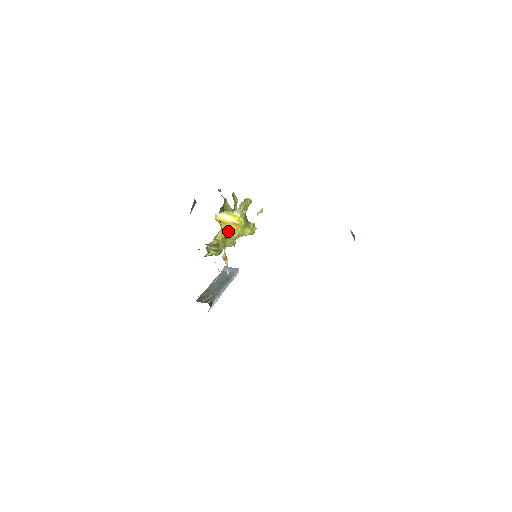
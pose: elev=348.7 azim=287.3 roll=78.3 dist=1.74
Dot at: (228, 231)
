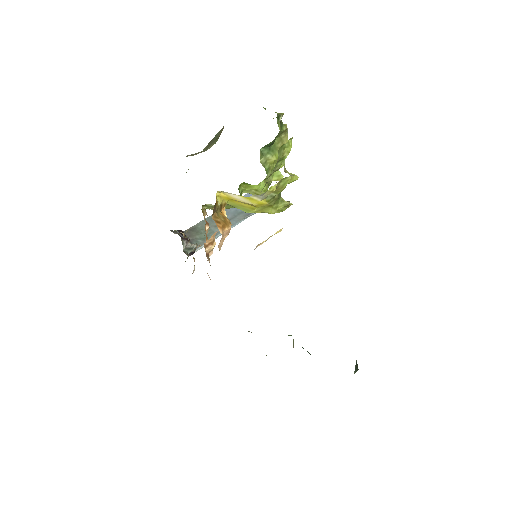
Dot at: (237, 207)
